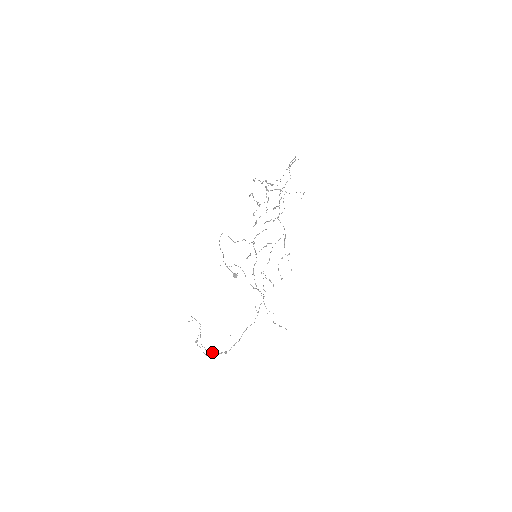
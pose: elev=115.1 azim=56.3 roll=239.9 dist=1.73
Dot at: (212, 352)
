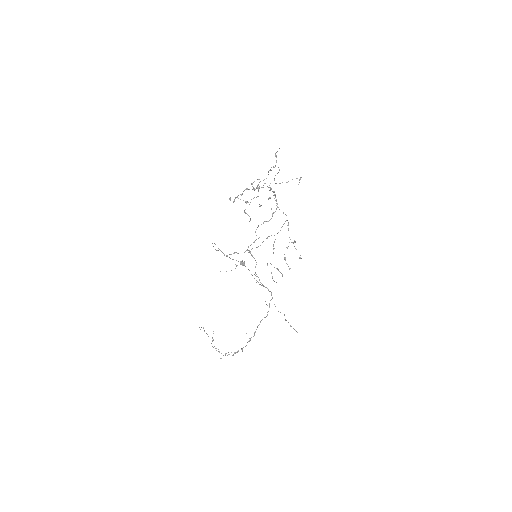
Dot at: (227, 355)
